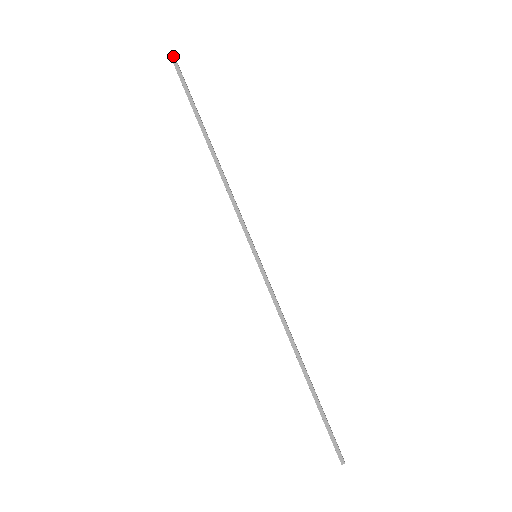
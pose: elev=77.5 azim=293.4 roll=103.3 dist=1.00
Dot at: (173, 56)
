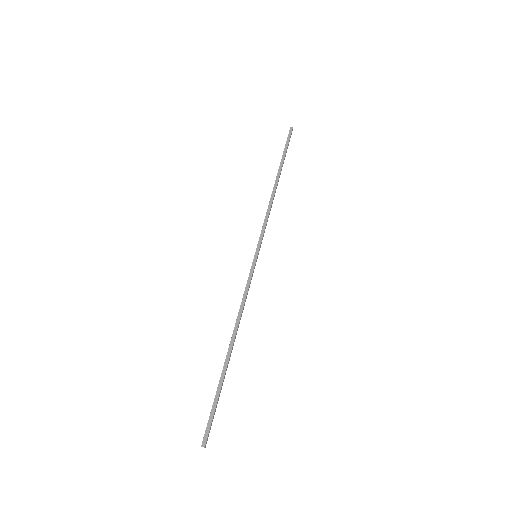
Dot at: (292, 128)
